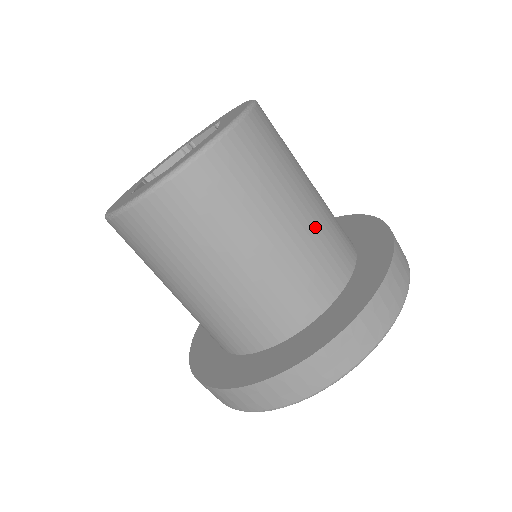
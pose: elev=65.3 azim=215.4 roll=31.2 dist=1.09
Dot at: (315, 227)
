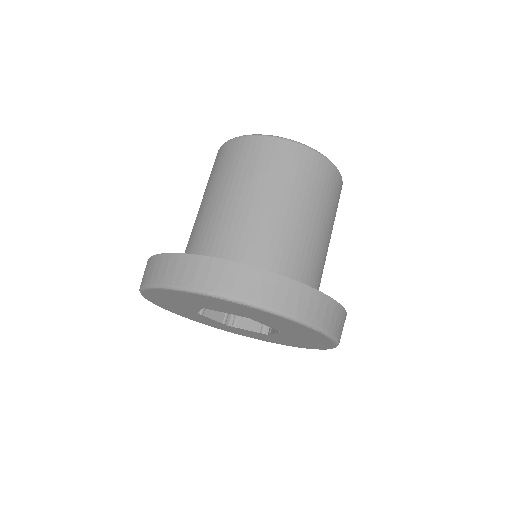
Dot at: (271, 226)
